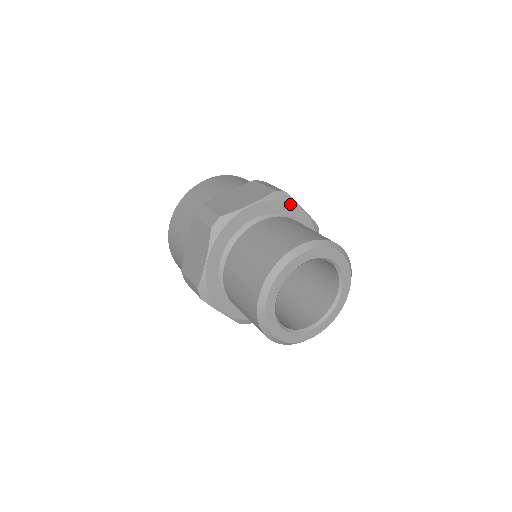
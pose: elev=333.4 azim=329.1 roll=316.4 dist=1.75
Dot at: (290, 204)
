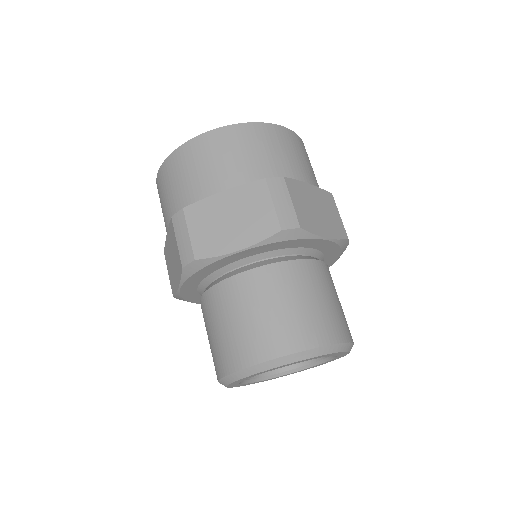
Dot at: (338, 254)
